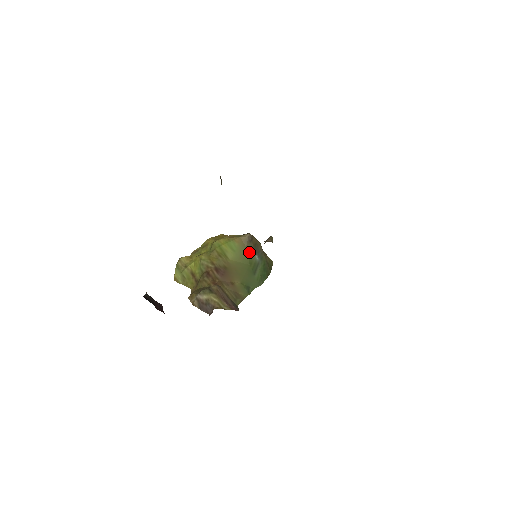
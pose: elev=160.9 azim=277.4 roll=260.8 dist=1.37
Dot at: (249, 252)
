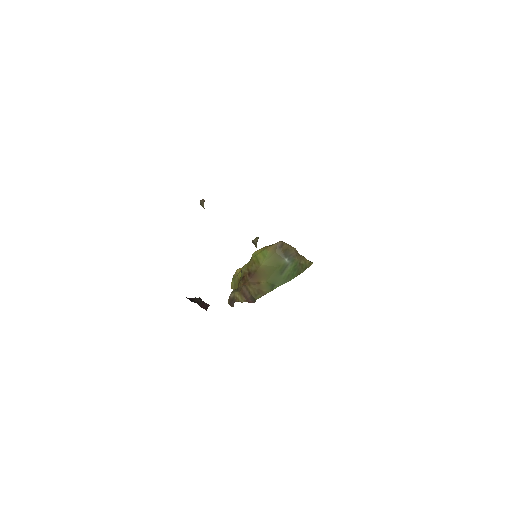
Dot at: (278, 257)
